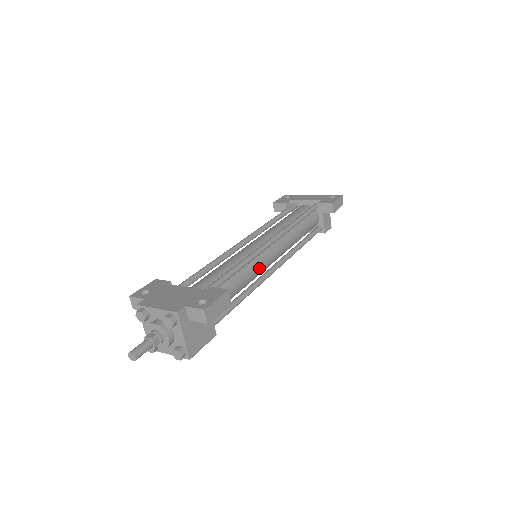
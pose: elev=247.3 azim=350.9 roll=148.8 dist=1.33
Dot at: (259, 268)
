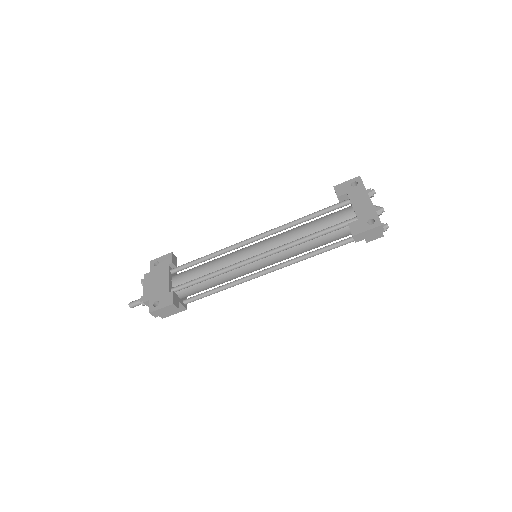
Dot at: (244, 273)
